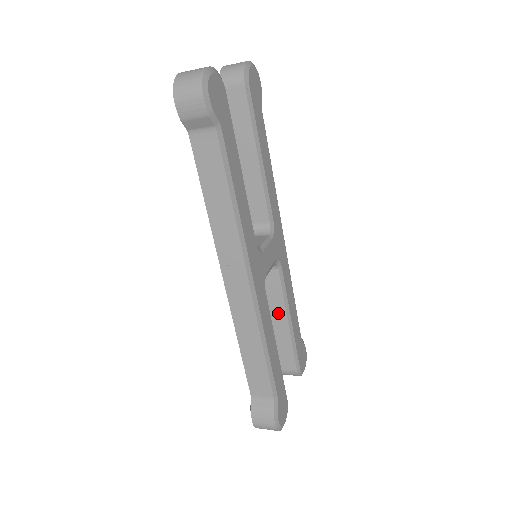
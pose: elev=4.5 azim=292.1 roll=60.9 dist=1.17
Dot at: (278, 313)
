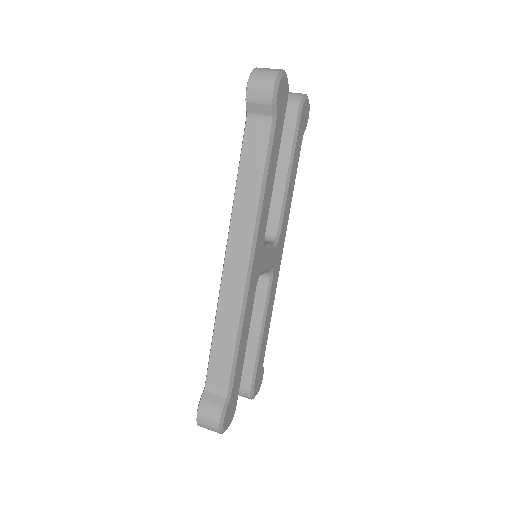
Dot at: (253, 324)
